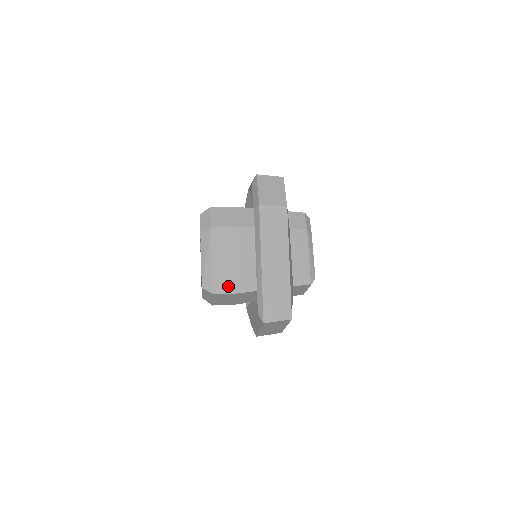
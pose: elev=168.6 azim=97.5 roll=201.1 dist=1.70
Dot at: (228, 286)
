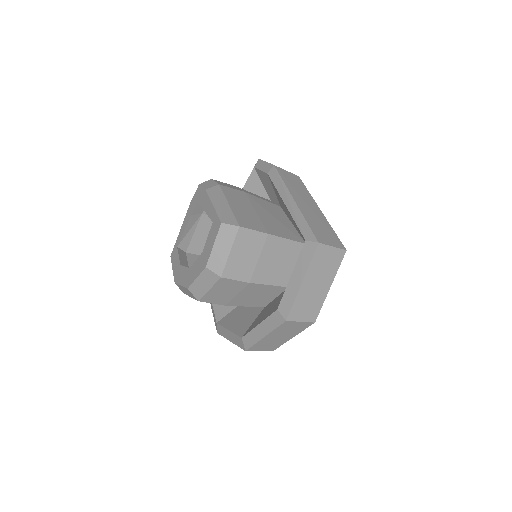
Dot at: (254, 225)
